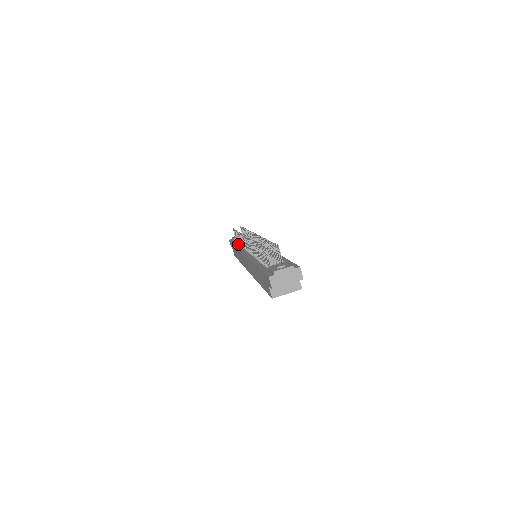
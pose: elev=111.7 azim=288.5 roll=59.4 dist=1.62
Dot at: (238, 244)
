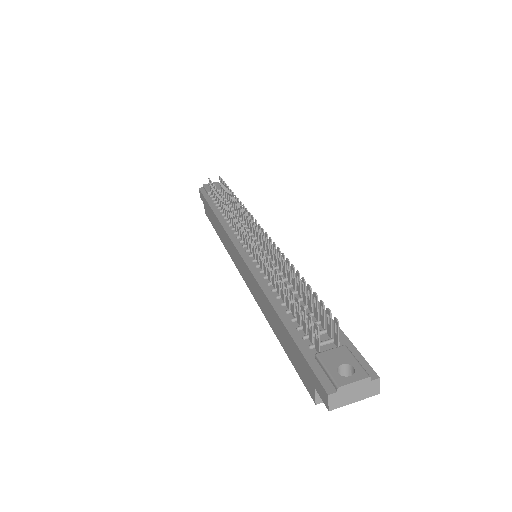
Dot at: (220, 213)
